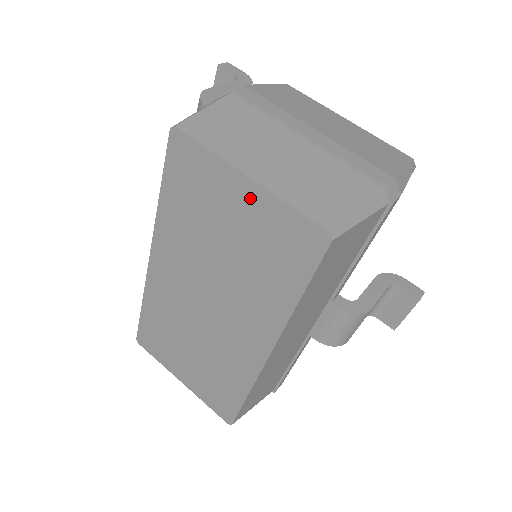
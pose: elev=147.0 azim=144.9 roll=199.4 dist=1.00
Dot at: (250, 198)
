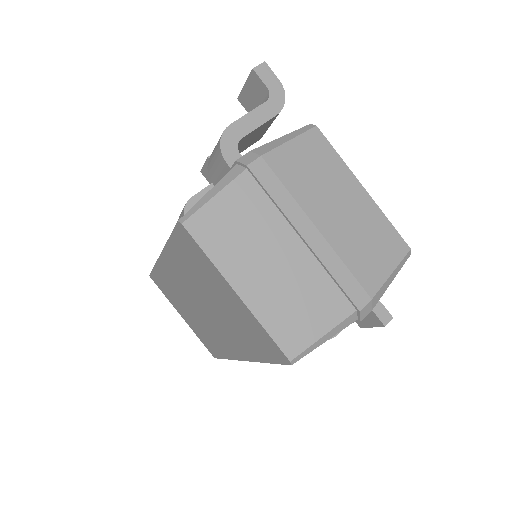
Dot at: (237, 302)
